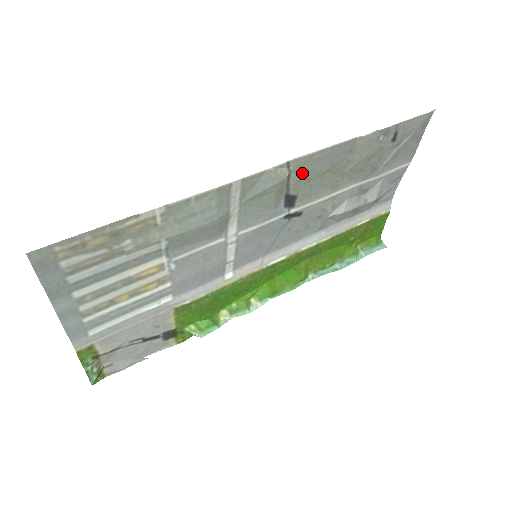
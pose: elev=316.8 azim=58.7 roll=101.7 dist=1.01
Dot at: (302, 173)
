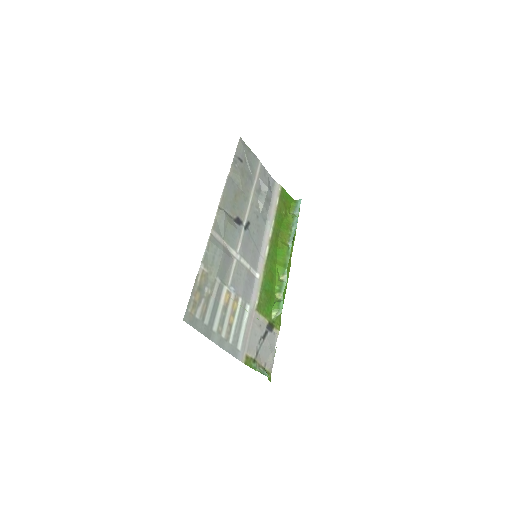
Dot at: (228, 206)
